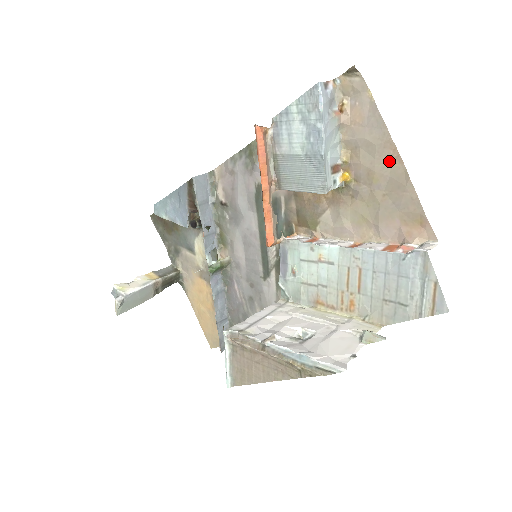
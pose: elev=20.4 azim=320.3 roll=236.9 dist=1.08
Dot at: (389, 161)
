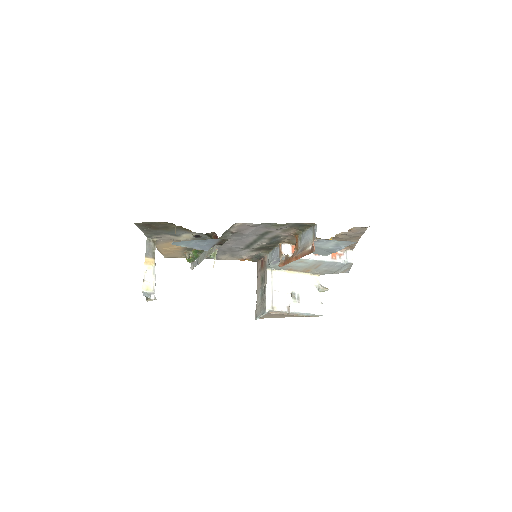
Dot at: (354, 238)
